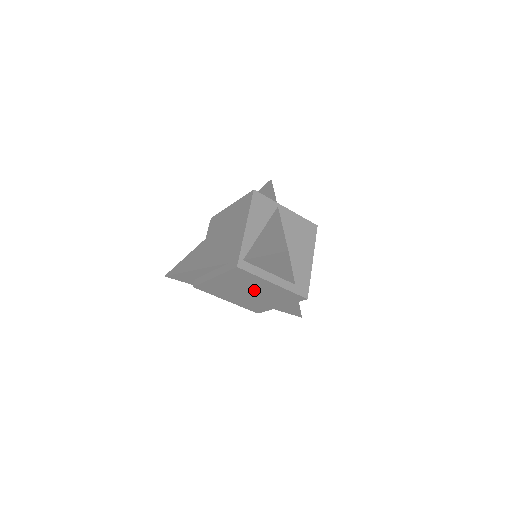
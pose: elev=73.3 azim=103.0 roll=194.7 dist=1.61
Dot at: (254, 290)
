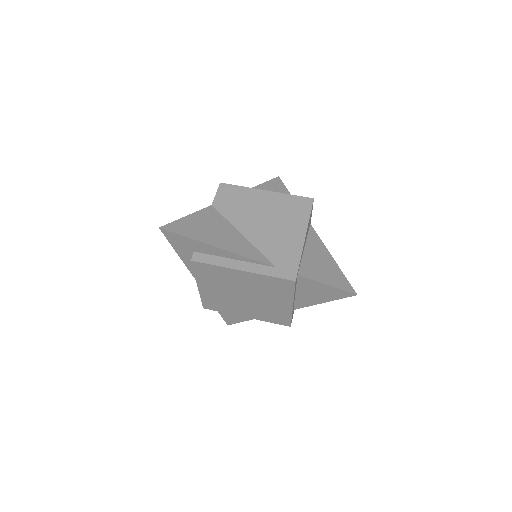
Dot at: (257, 298)
